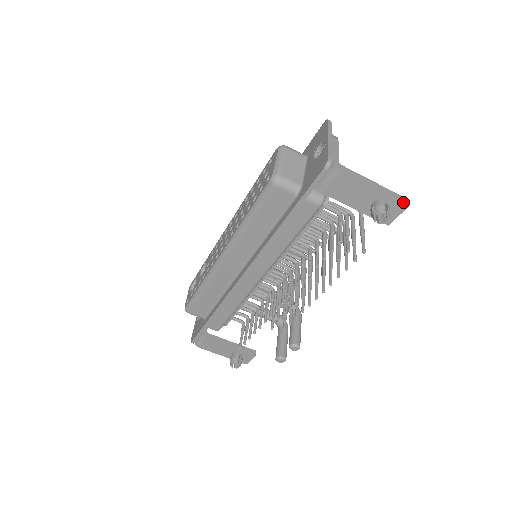
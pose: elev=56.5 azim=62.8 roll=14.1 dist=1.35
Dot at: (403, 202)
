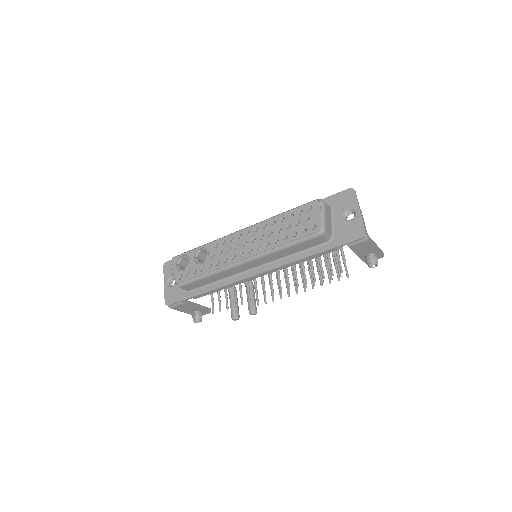
Dot at: (383, 255)
